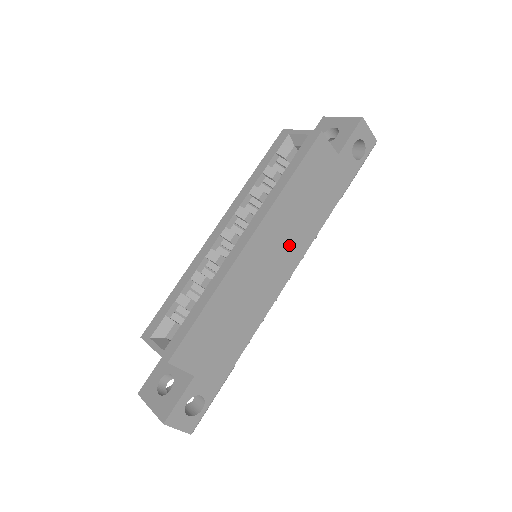
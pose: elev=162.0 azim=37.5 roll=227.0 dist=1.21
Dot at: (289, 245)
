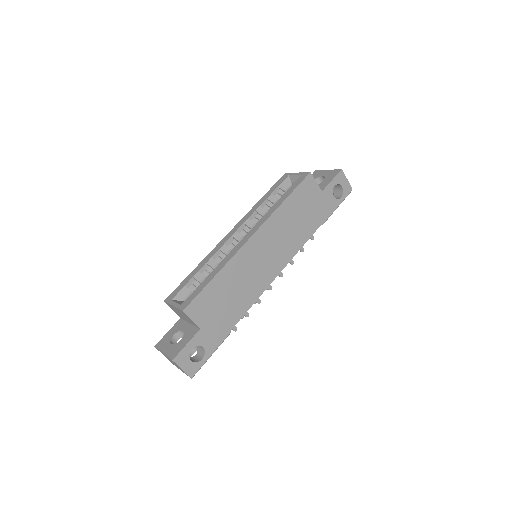
Dot at: (281, 248)
